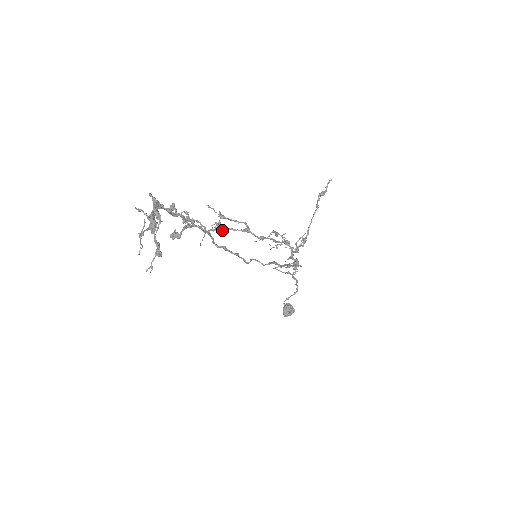
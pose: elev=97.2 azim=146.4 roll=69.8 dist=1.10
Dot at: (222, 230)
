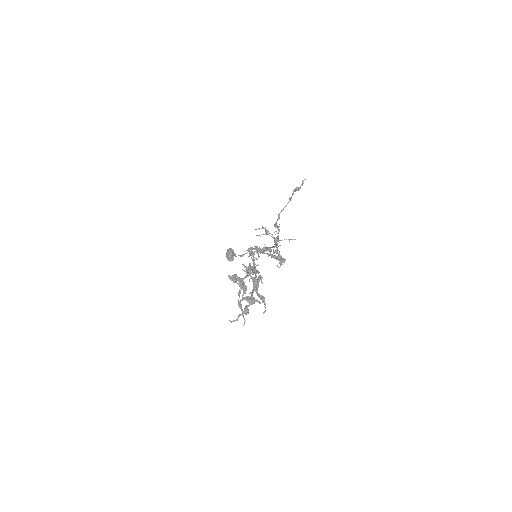
Dot at: occluded
